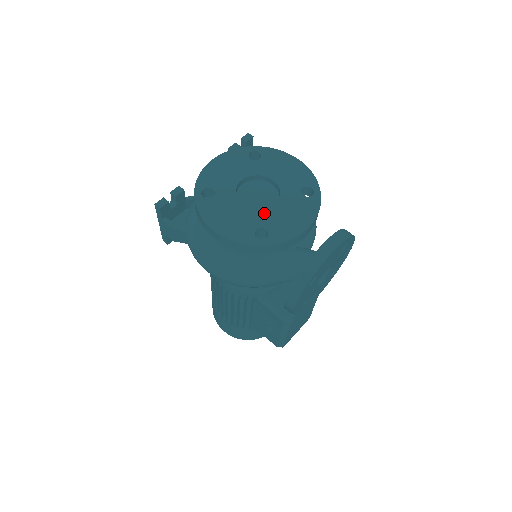
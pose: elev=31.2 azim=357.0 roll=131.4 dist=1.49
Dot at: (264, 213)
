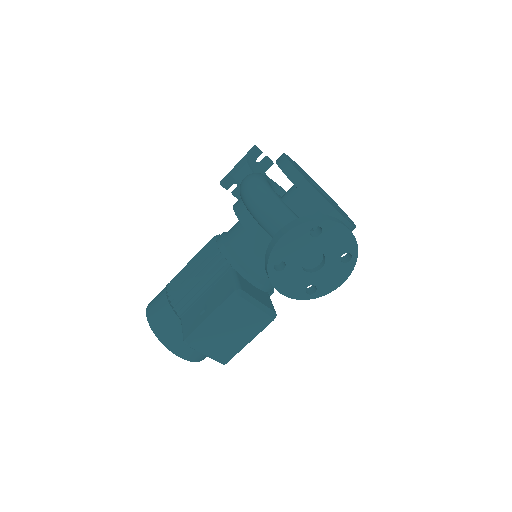
Dot at: (318, 189)
